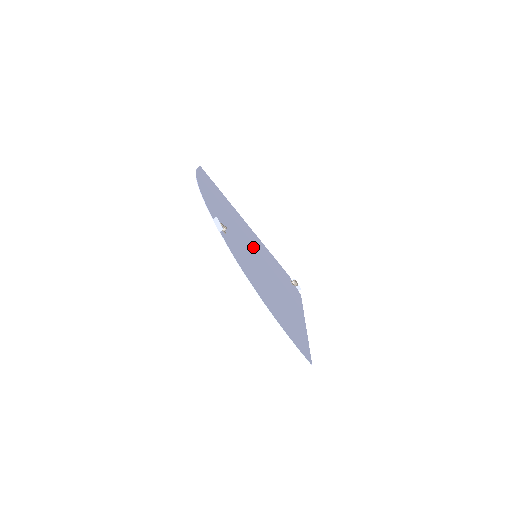
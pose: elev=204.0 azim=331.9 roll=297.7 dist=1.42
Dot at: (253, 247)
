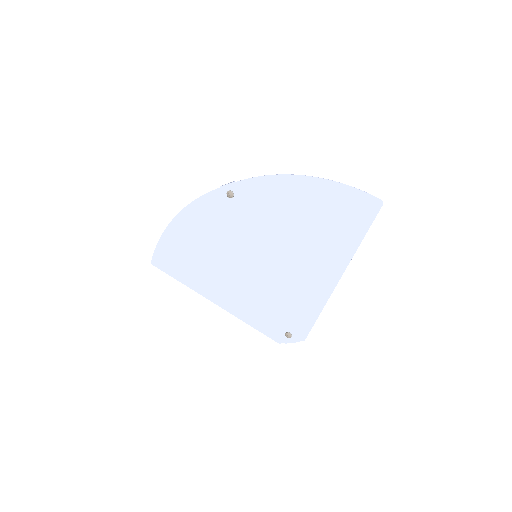
Dot at: (245, 267)
